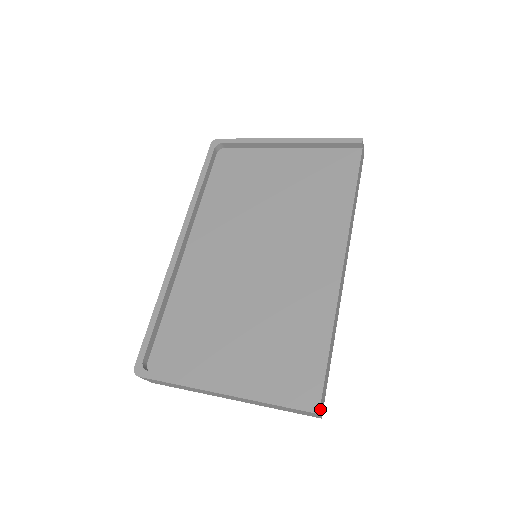
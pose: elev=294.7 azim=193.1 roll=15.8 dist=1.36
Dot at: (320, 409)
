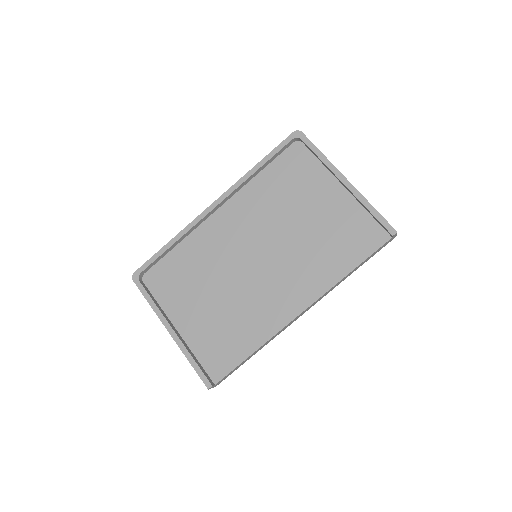
Dot at: (215, 385)
